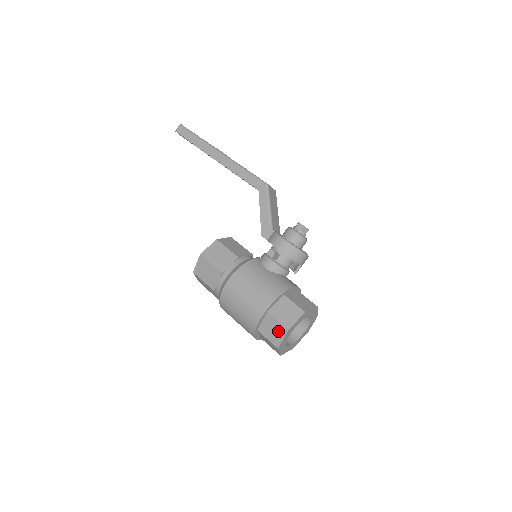
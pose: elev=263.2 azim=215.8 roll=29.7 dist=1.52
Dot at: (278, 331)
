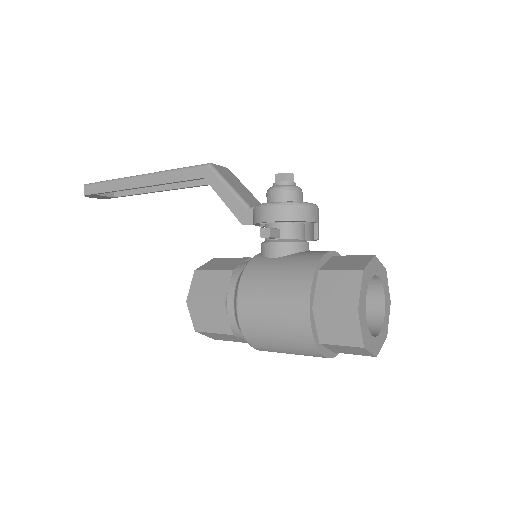
Dot at: (345, 323)
